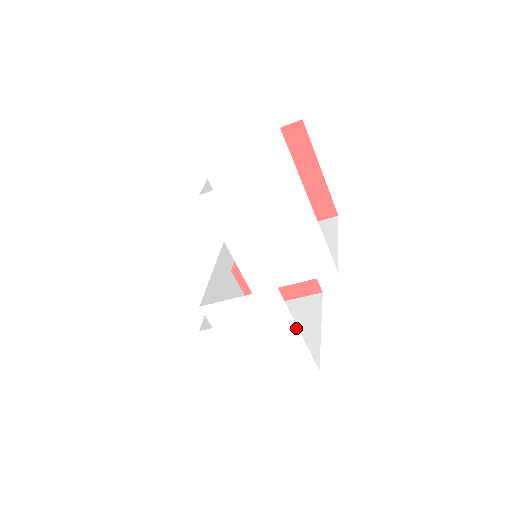
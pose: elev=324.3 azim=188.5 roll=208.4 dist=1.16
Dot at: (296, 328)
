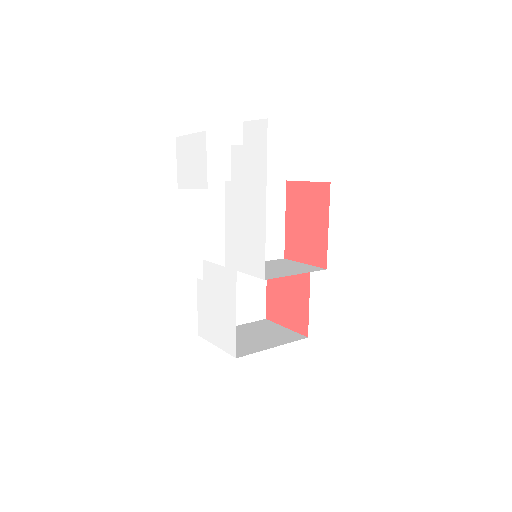
Dot at: occluded
